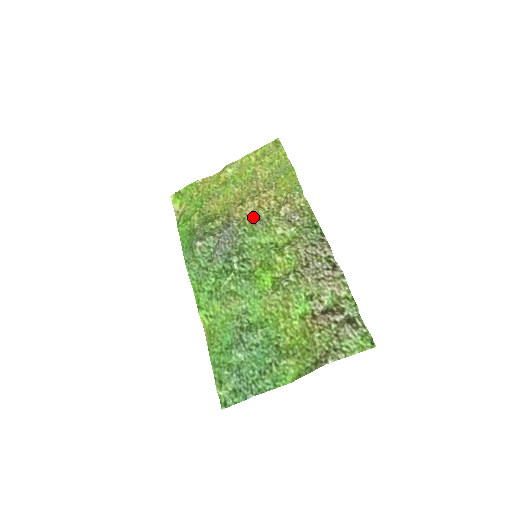
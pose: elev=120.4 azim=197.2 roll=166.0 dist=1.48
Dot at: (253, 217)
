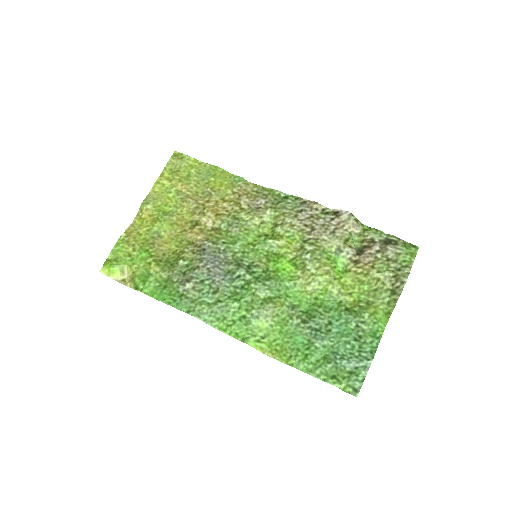
Dot at: (219, 228)
